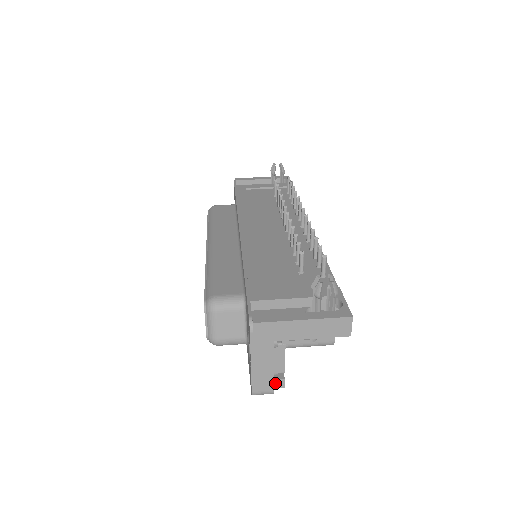
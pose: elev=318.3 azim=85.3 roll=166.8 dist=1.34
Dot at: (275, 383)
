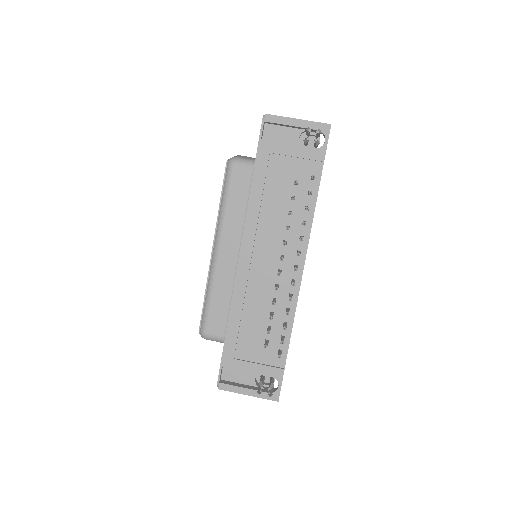
Dot at: occluded
